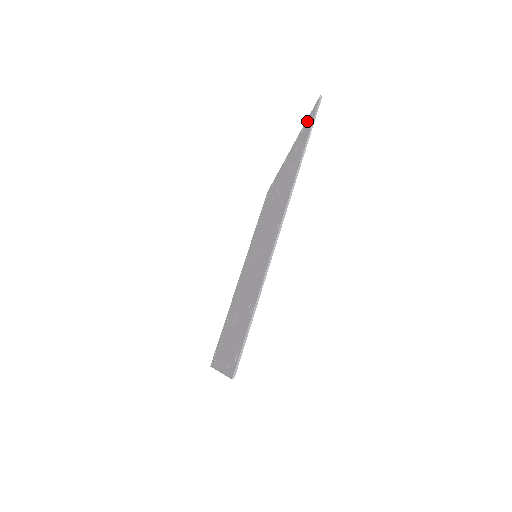
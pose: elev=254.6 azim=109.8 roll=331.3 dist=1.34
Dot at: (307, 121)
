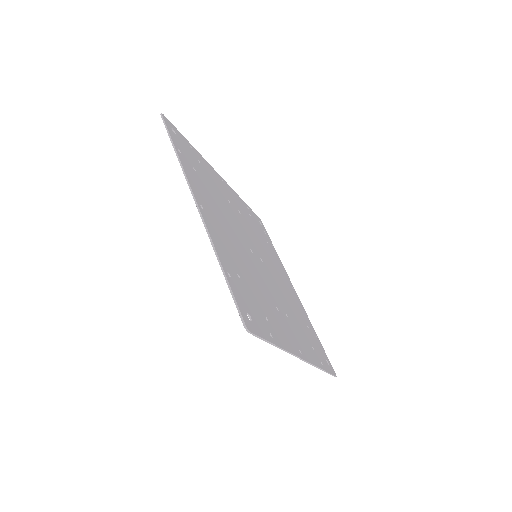
Dot at: occluded
